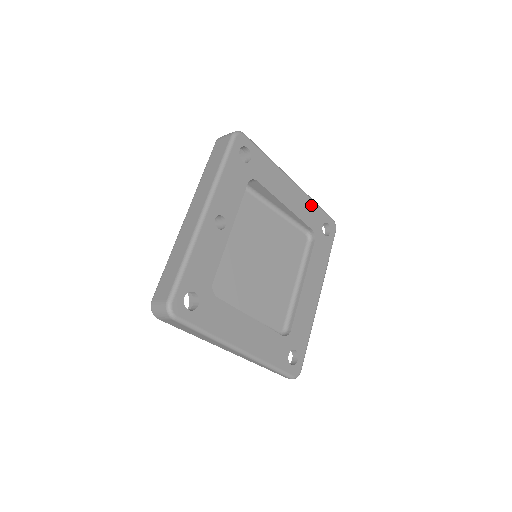
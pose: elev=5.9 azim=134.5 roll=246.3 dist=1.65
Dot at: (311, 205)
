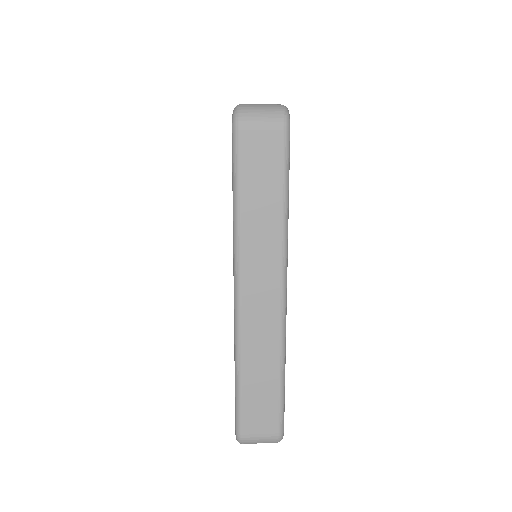
Dot at: occluded
